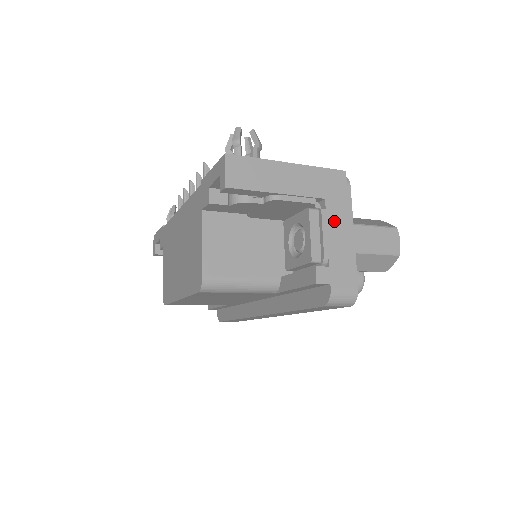
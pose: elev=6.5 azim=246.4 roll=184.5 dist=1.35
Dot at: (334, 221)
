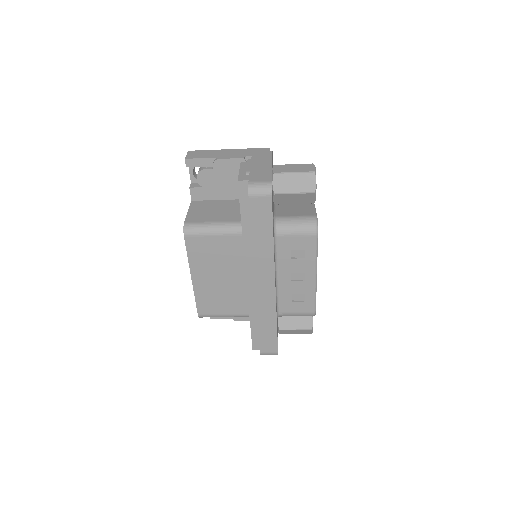
Dot at: (257, 162)
